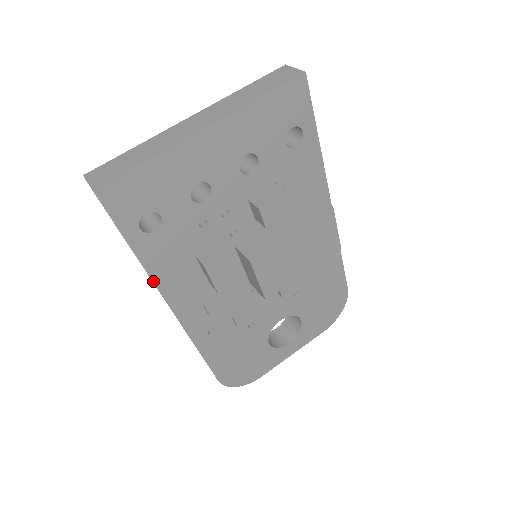
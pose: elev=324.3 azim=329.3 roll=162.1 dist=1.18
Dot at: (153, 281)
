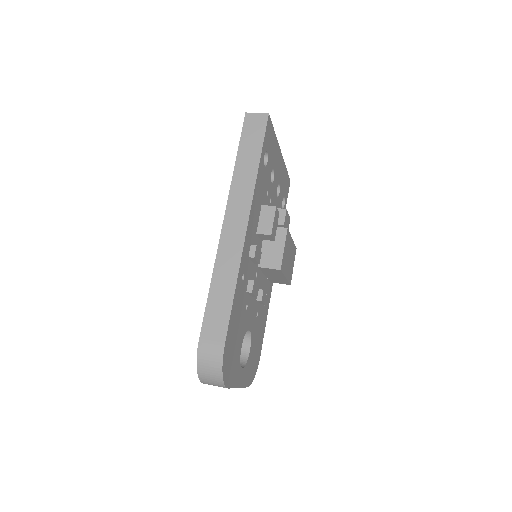
Dot at: (254, 191)
